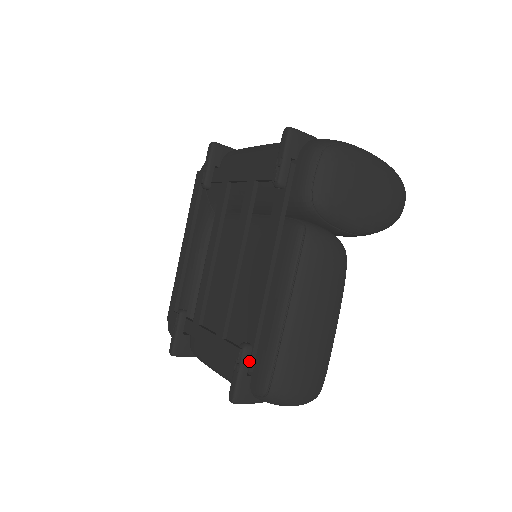
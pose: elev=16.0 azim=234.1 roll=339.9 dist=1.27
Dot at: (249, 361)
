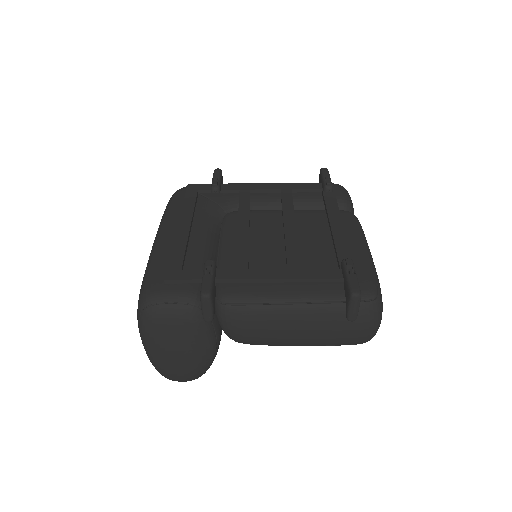
Dot at: occluded
